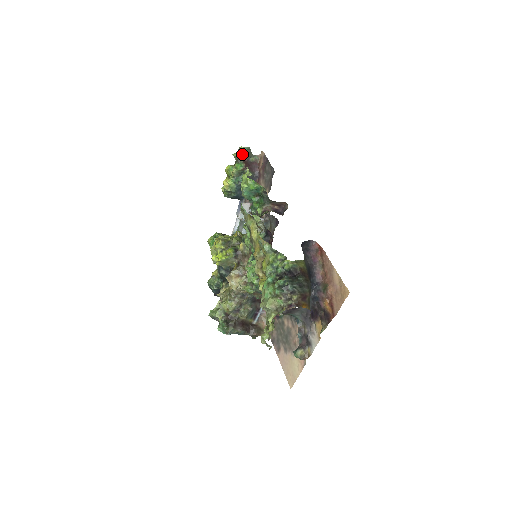
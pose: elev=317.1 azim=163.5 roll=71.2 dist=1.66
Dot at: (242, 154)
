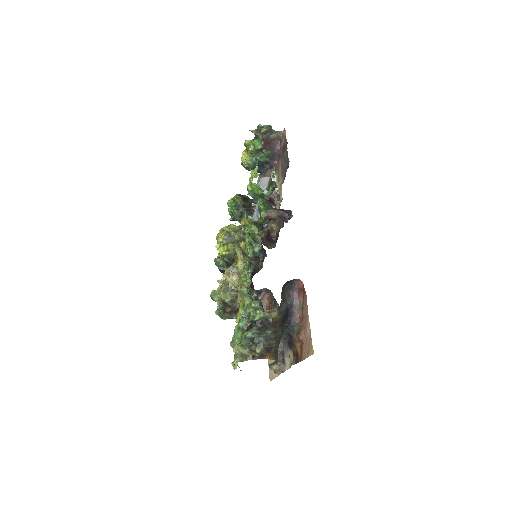
Dot at: (261, 132)
